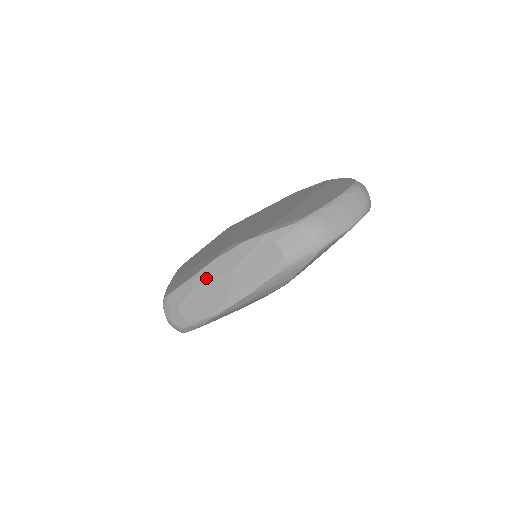
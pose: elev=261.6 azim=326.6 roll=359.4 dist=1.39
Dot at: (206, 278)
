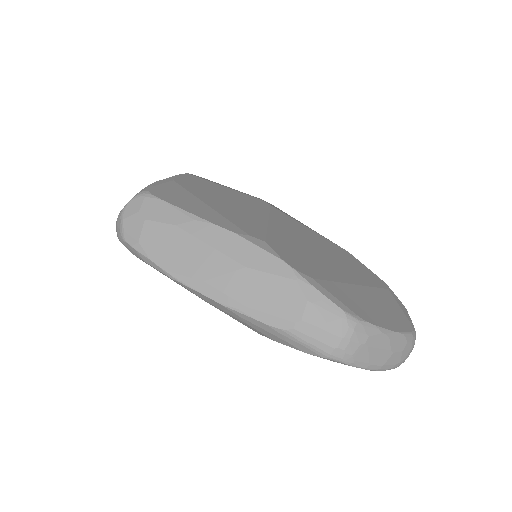
Dot at: (206, 236)
